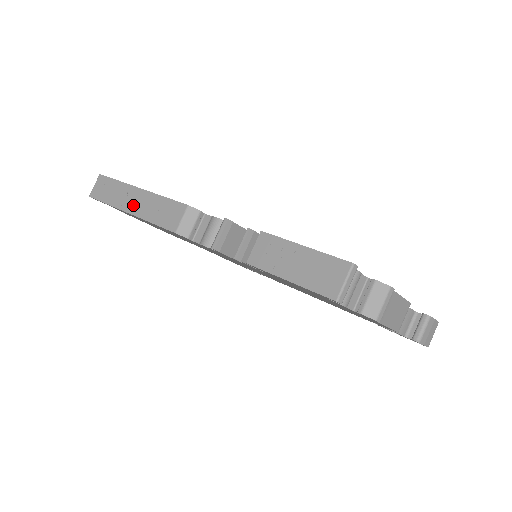
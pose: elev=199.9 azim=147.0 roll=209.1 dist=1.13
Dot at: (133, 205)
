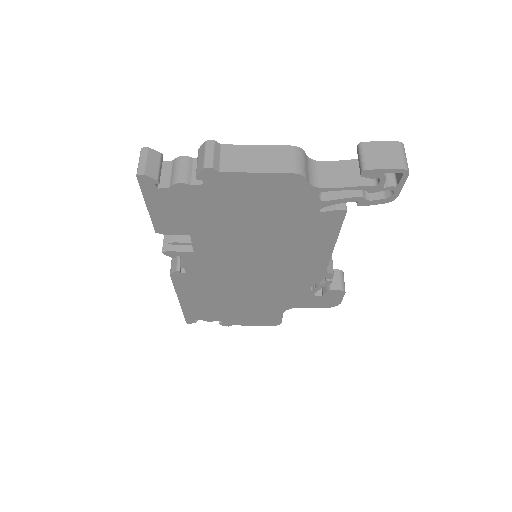
Dot at: occluded
